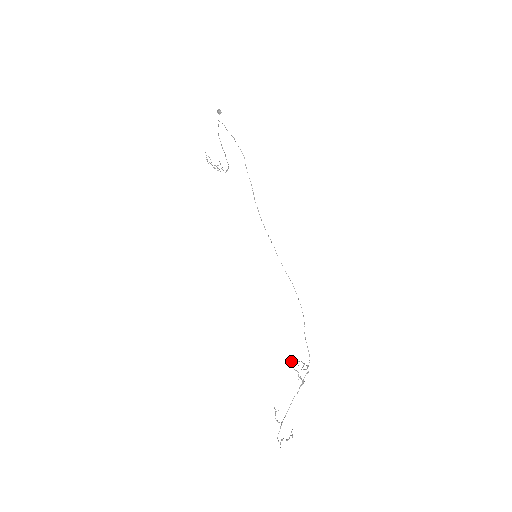
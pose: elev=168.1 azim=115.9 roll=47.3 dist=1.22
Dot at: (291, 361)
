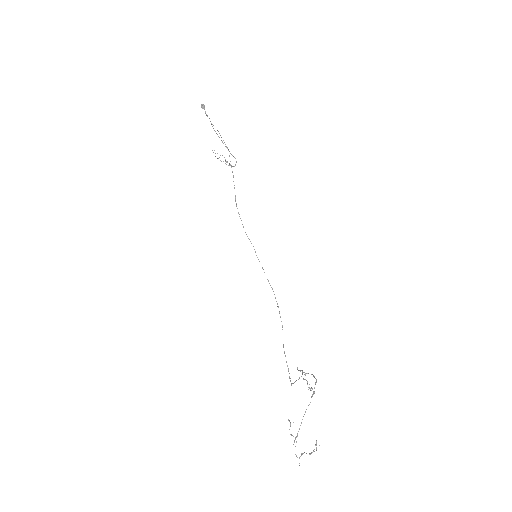
Dot at: occluded
